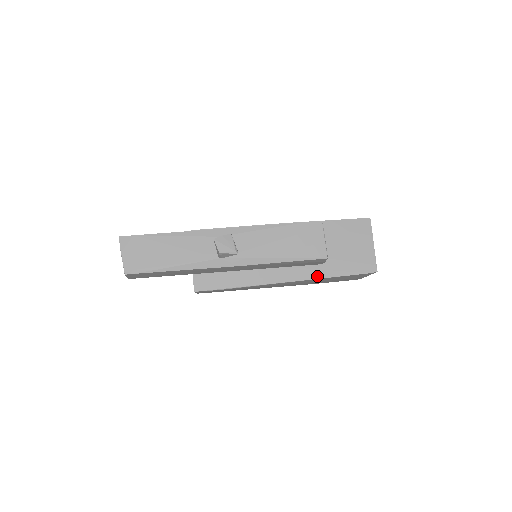
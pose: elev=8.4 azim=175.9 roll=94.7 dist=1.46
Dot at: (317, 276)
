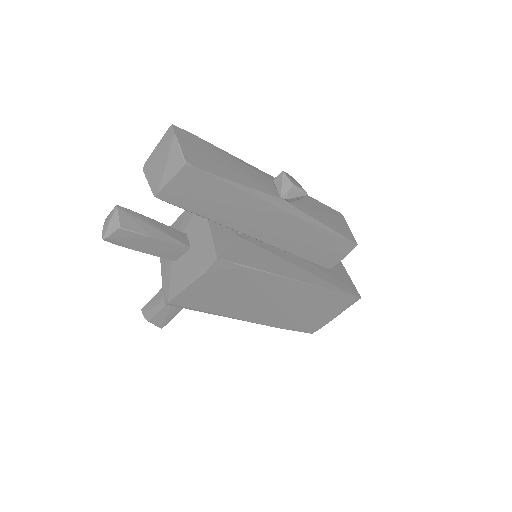
Dot at: (323, 285)
